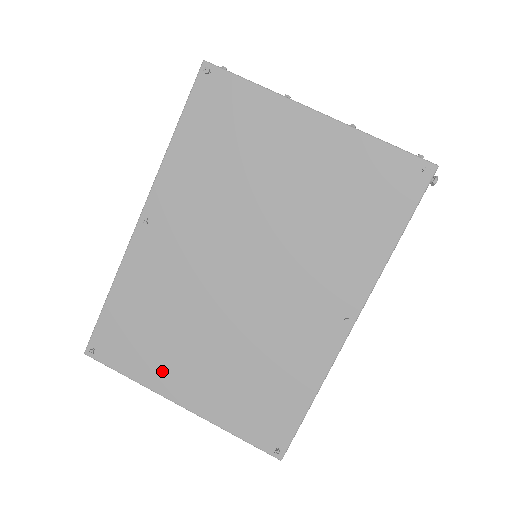
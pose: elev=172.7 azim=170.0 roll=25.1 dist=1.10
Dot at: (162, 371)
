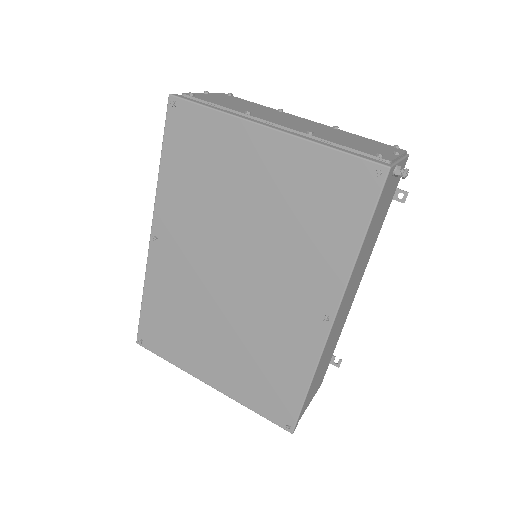
Dot at: (191, 358)
